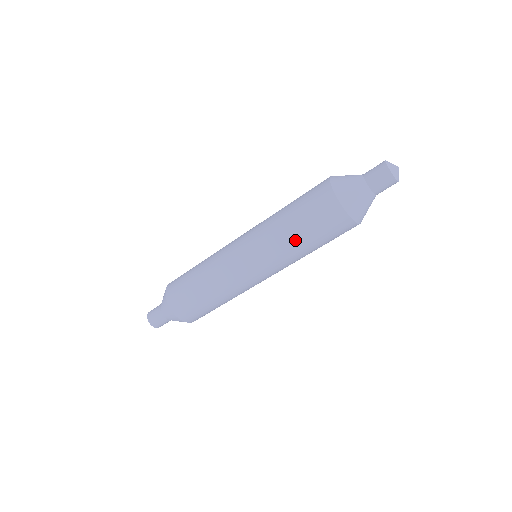
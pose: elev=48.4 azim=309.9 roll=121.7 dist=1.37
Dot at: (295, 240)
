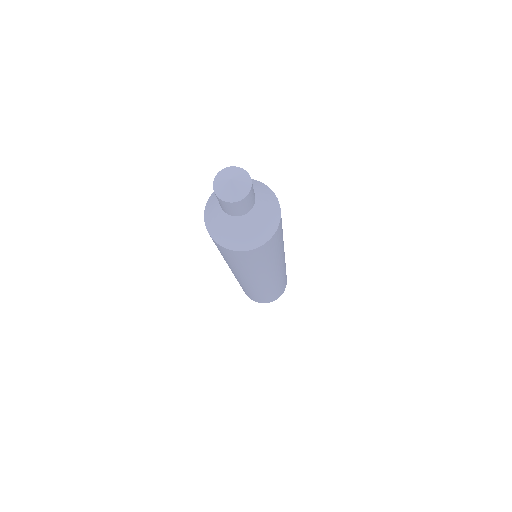
Dot at: (241, 269)
